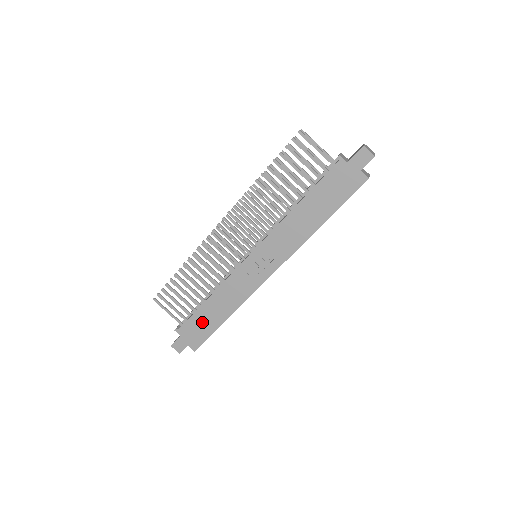
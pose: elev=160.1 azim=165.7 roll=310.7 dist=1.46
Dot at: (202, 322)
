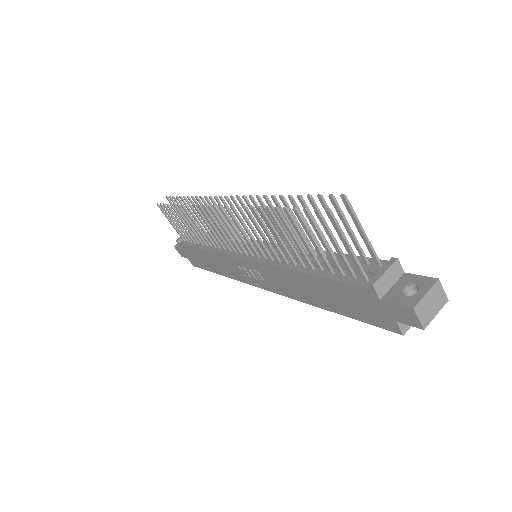
Dot at: (198, 257)
